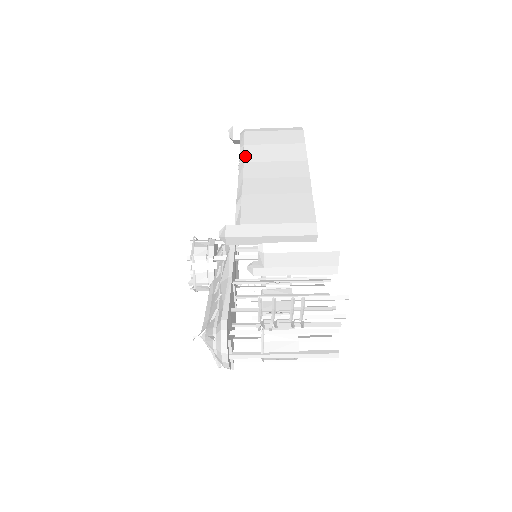
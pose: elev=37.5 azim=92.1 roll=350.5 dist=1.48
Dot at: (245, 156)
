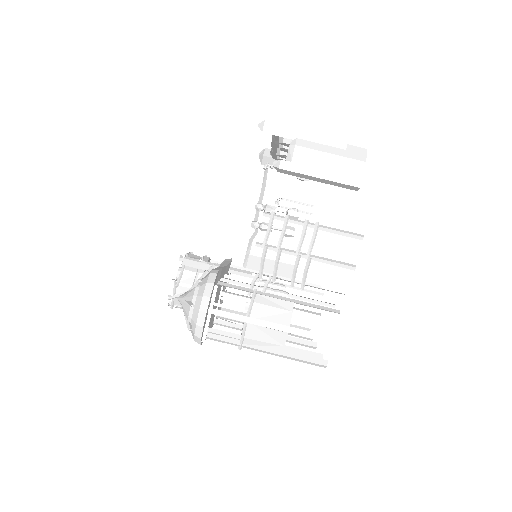
Dot at: occluded
